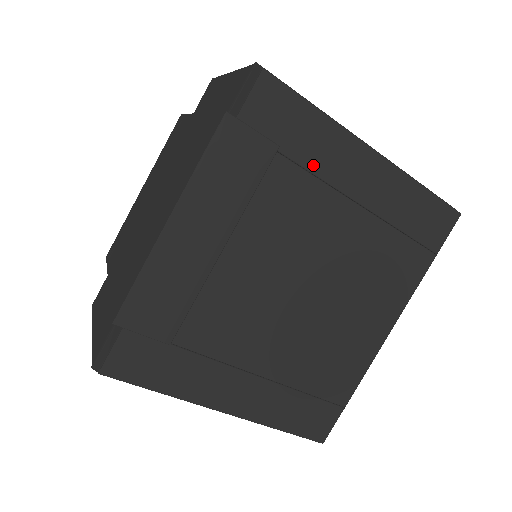
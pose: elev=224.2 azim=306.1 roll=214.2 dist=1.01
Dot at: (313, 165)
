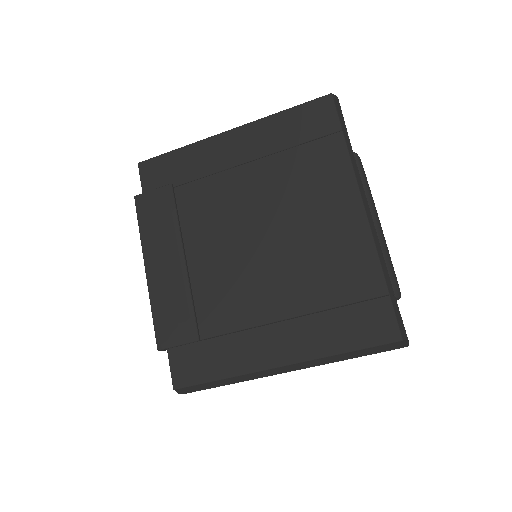
Dot at: (199, 173)
